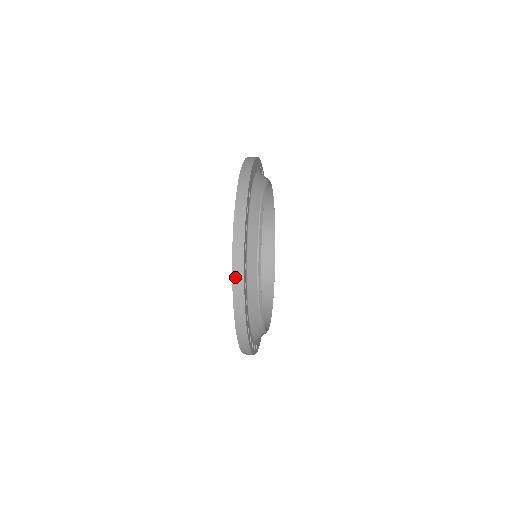
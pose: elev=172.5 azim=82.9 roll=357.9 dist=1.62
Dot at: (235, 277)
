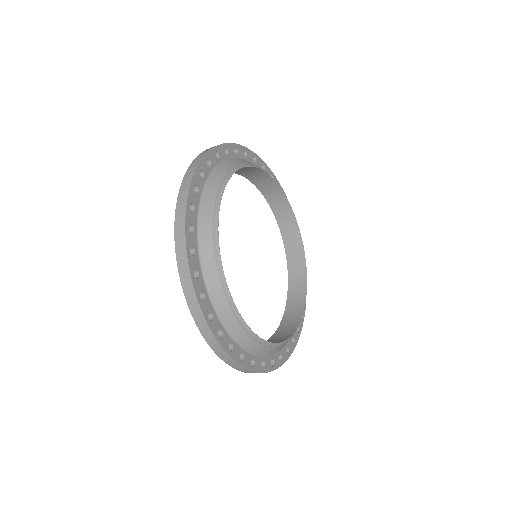
Dot at: (193, 163)
